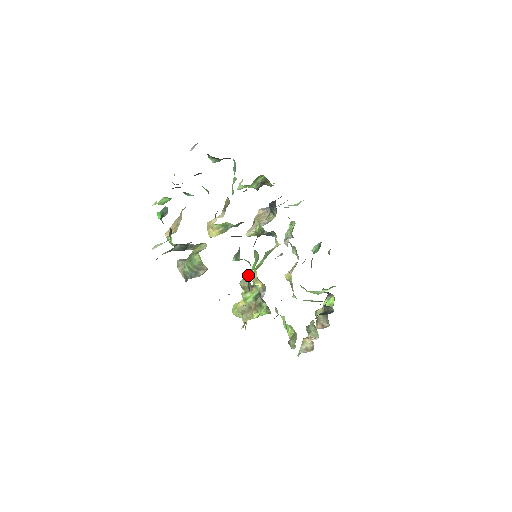
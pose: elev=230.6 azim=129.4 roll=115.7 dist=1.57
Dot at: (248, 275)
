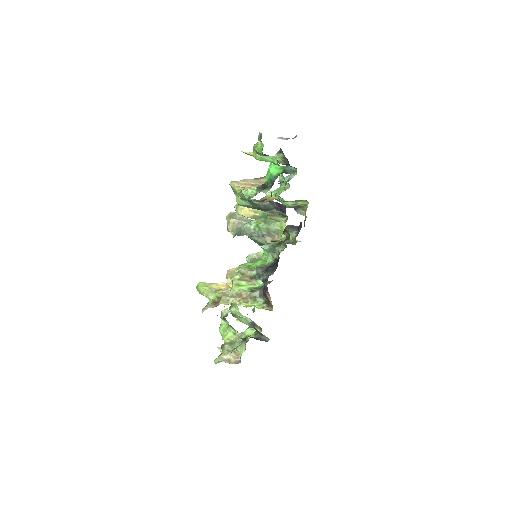
Dot at: (261, 267)
